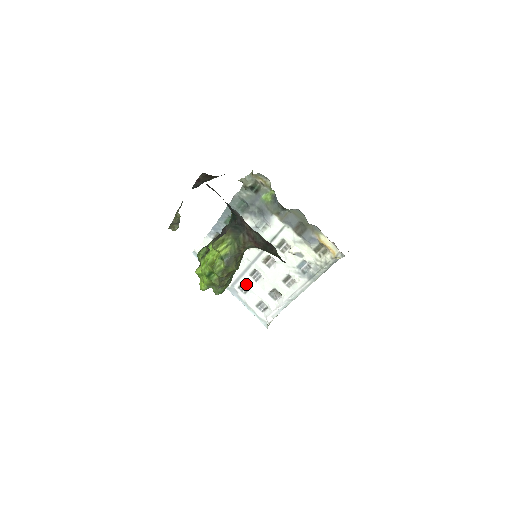
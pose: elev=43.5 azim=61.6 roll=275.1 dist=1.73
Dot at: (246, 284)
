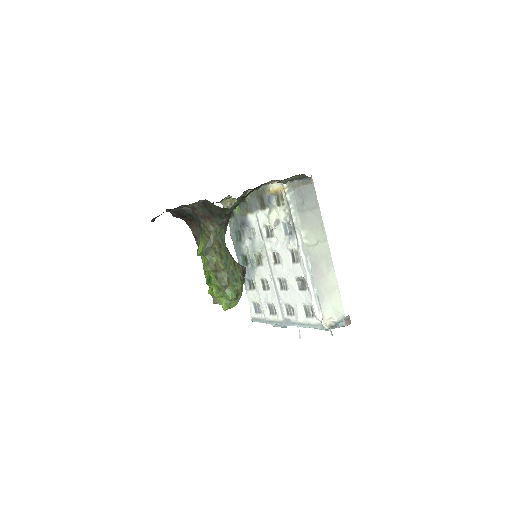
Dot at: (286, 302)
